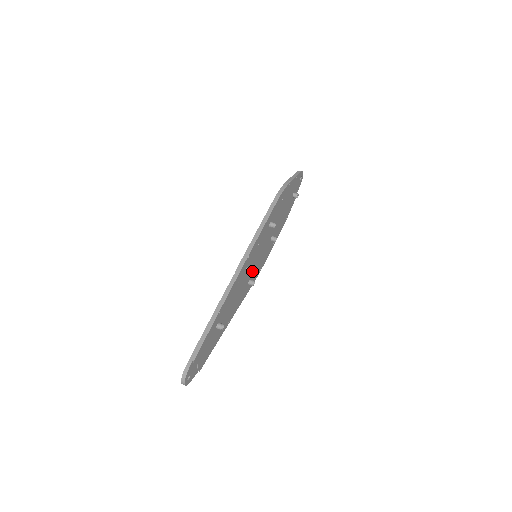
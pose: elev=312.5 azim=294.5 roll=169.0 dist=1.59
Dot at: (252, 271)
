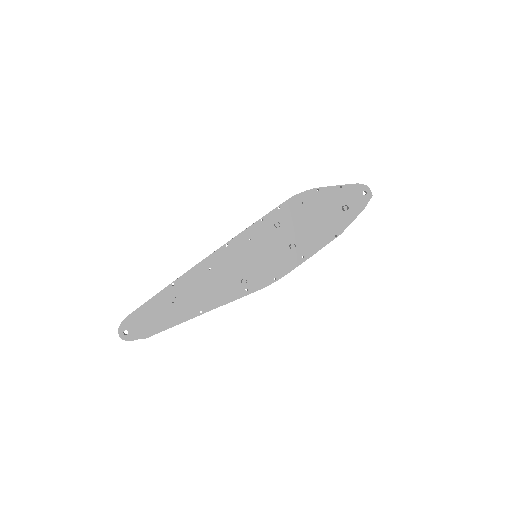
Dot at: (248, 270)
